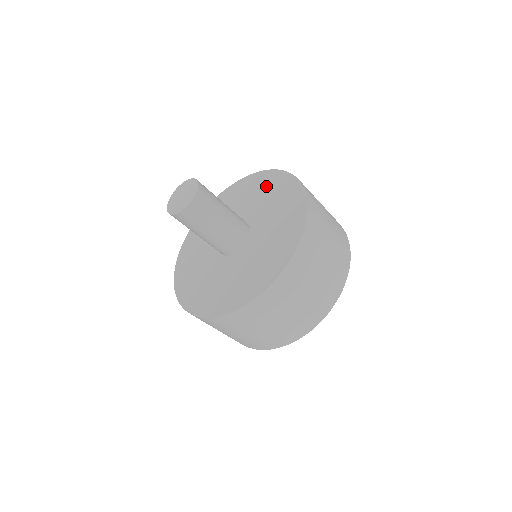
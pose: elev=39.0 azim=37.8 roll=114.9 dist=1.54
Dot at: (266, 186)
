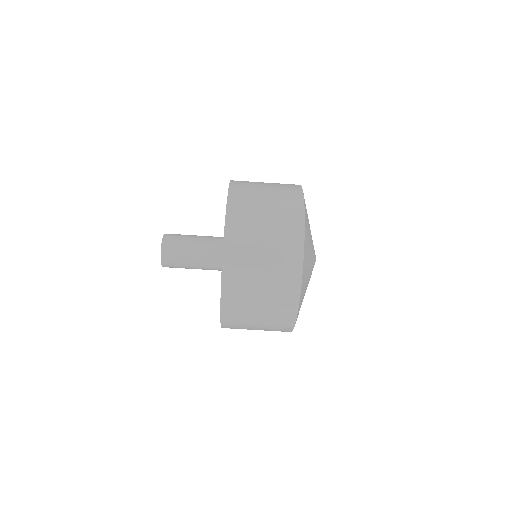
Dot at: occluded
